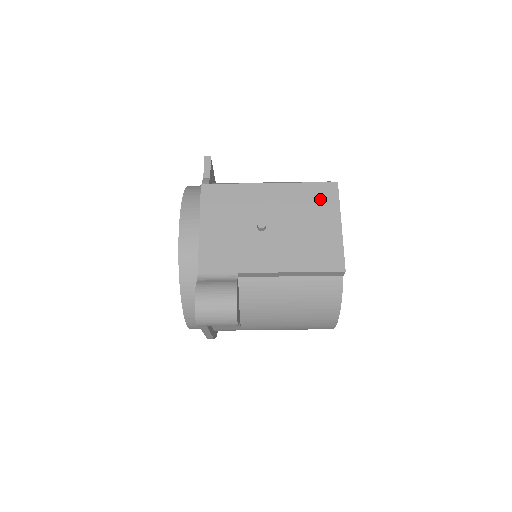
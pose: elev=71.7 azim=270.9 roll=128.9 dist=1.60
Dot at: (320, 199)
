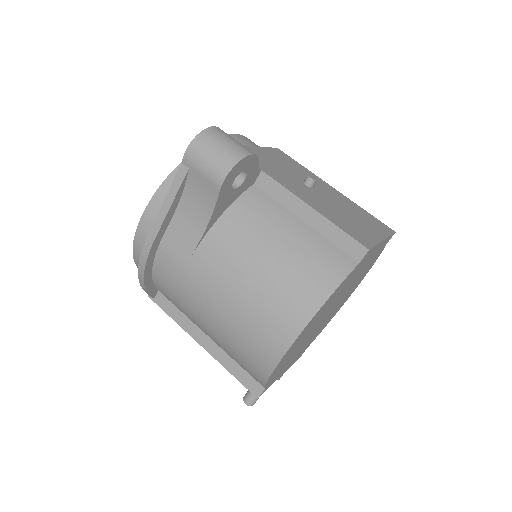
Dot at: (373, 222)
